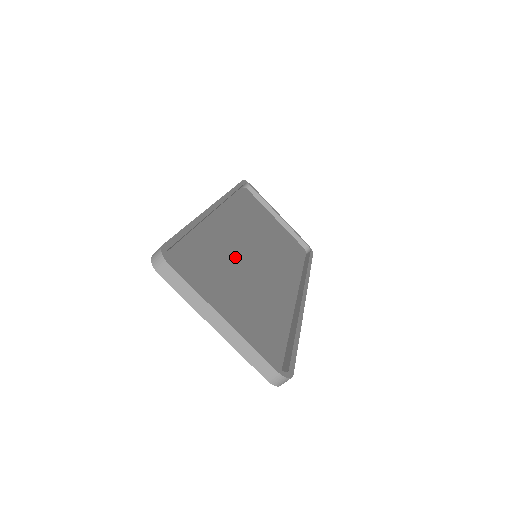
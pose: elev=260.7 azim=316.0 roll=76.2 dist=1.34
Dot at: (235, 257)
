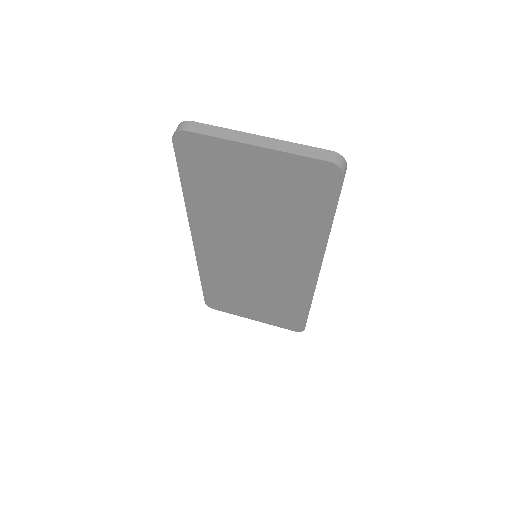
Dot at: occluded
